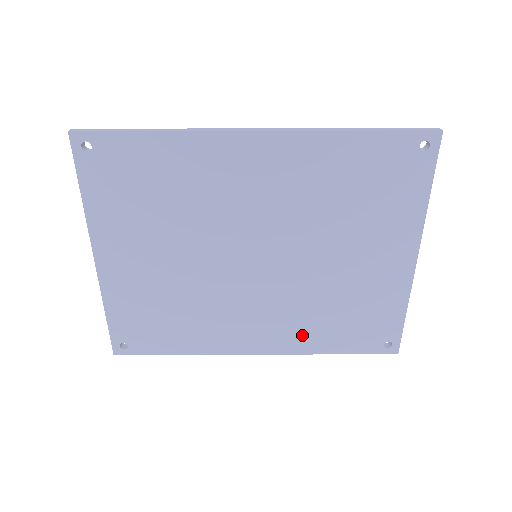
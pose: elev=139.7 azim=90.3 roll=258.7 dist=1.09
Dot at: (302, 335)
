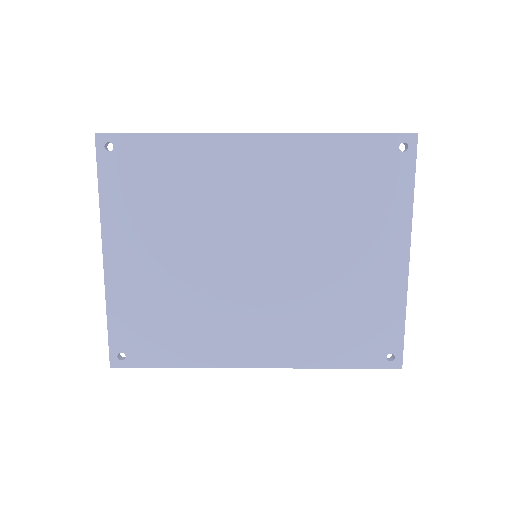
Dot at: (302, 345)
